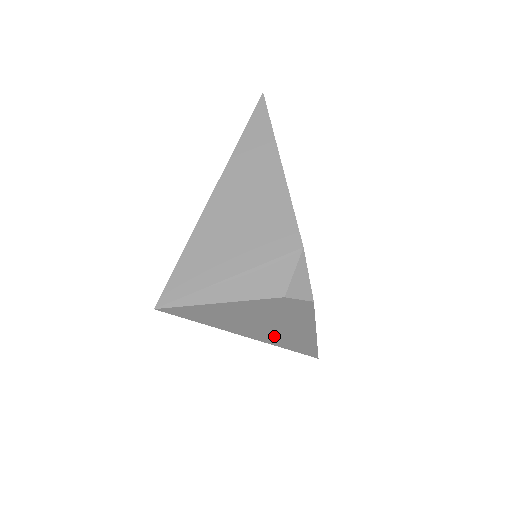
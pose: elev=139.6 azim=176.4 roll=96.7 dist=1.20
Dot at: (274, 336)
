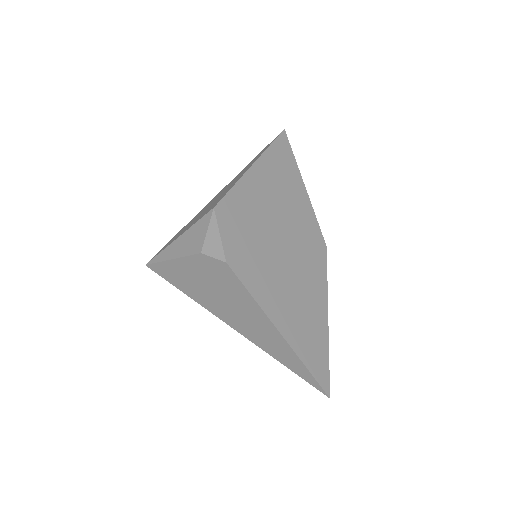
Dot at: (245, 326)
